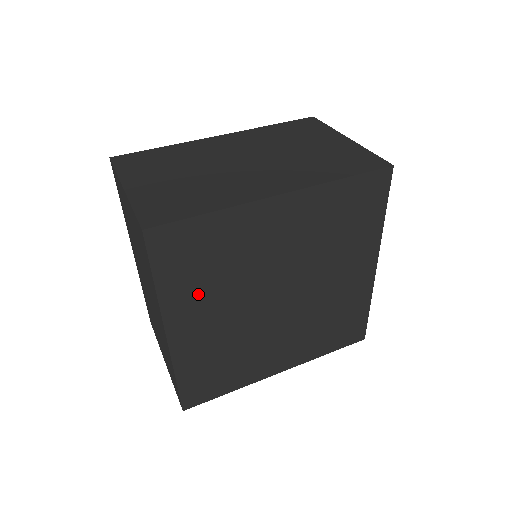
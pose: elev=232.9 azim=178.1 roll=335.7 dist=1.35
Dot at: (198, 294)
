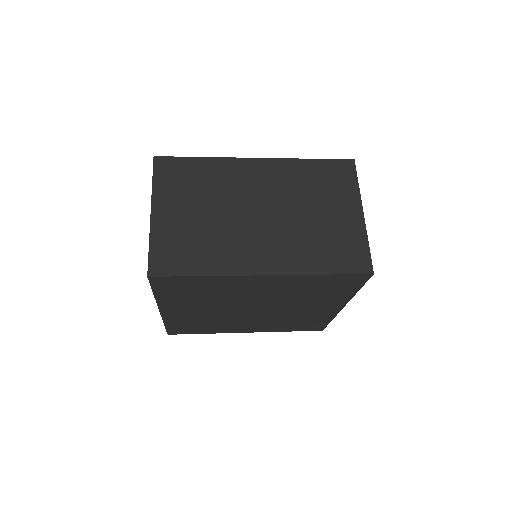
Dot at: (187, 301)
